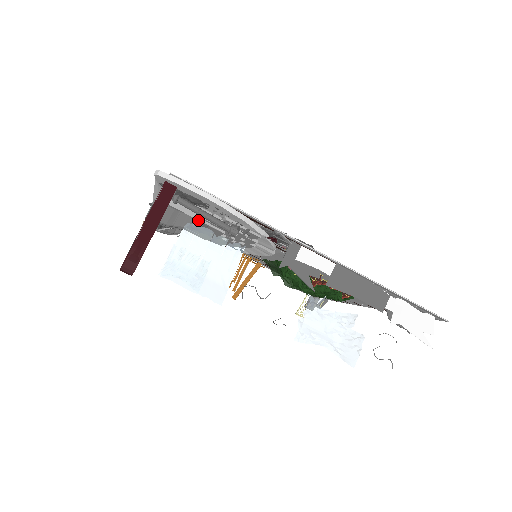
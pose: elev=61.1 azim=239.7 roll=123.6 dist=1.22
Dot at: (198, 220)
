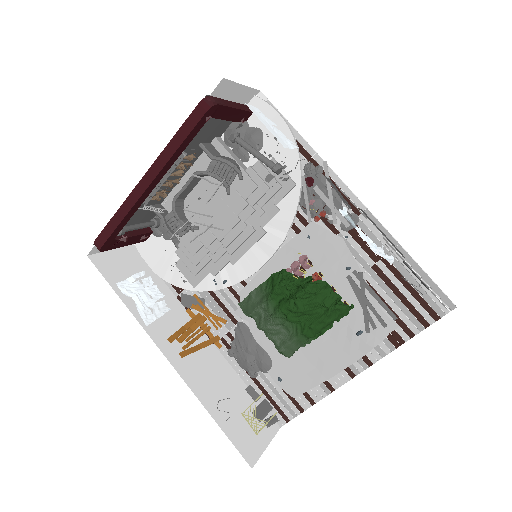
Dot at: (240, 167)
